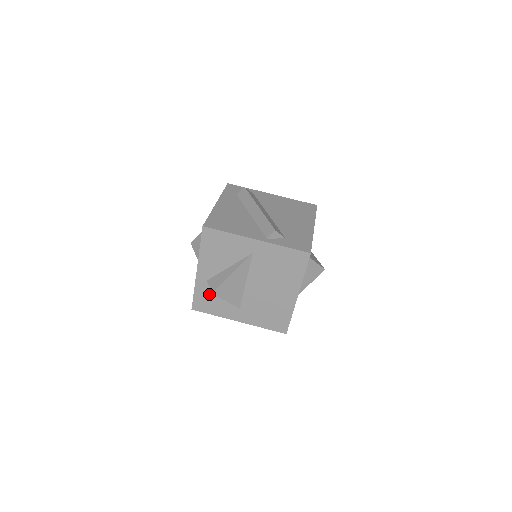
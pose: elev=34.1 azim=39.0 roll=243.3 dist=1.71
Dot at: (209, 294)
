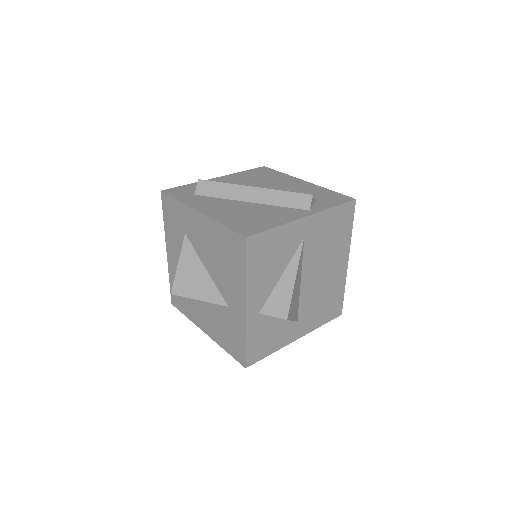
Dot at: (263, 330)
